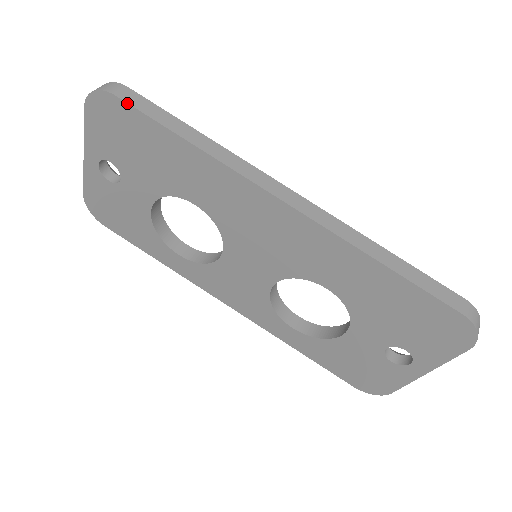
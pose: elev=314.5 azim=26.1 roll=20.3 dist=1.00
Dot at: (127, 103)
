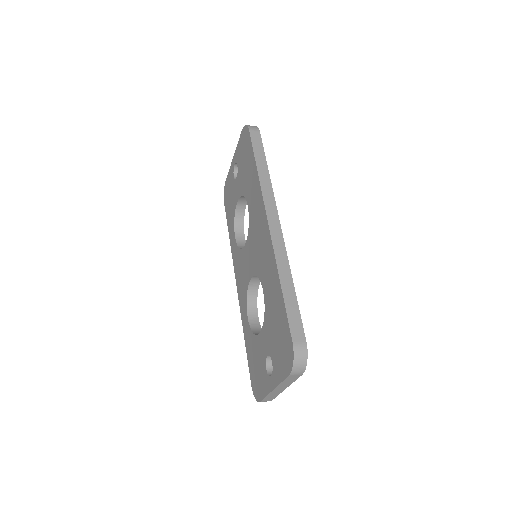
Dot at: (250, 136)
